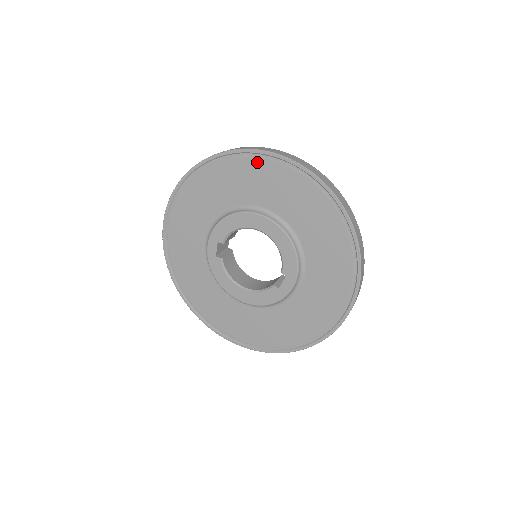
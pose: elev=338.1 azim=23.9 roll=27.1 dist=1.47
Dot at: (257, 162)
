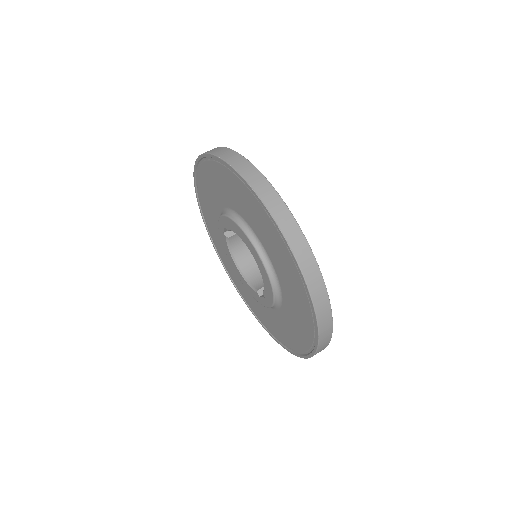
Dot at: (260, 208)
